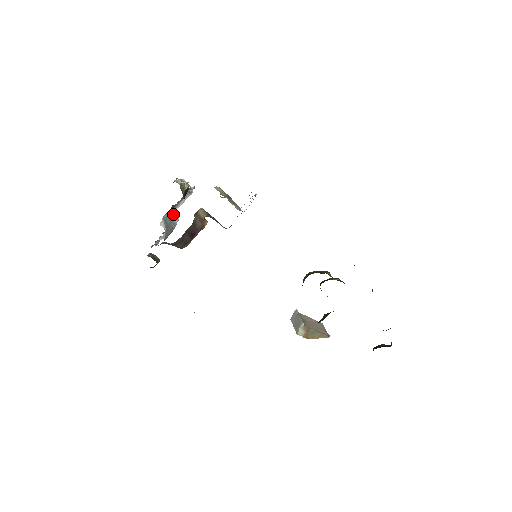
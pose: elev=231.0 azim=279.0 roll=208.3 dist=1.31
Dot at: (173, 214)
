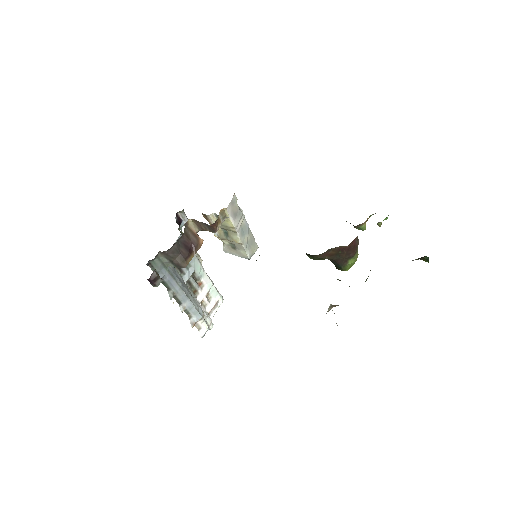
Dot at: (199, 303)
